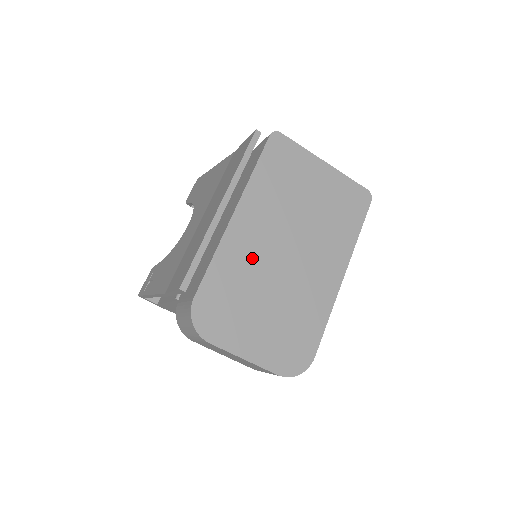
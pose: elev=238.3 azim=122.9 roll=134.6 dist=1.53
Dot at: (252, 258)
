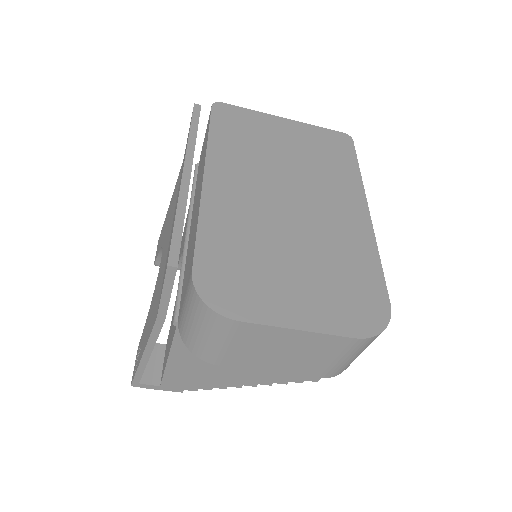
Dot at: (248, 214)
